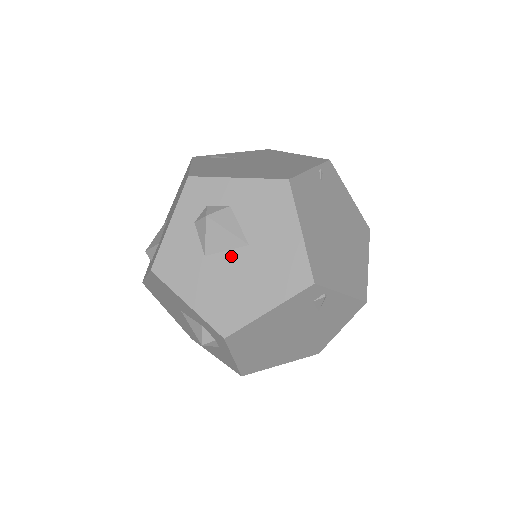
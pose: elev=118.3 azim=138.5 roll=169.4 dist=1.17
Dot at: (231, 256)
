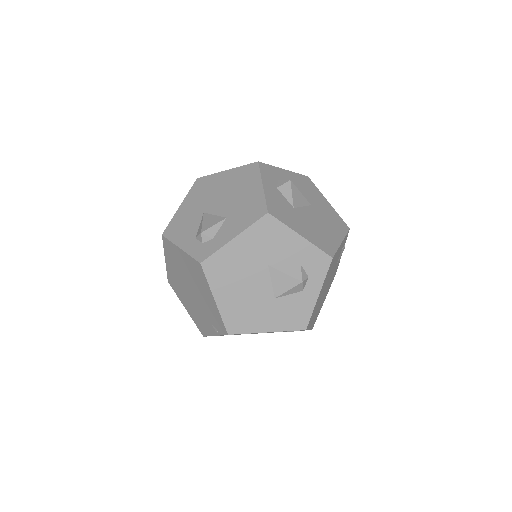
Dot at: (307, 210)
